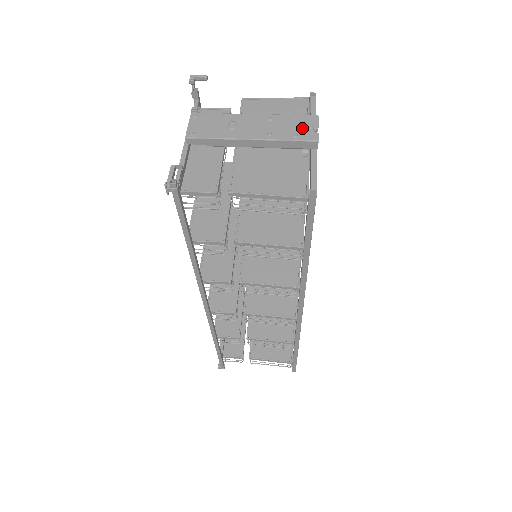
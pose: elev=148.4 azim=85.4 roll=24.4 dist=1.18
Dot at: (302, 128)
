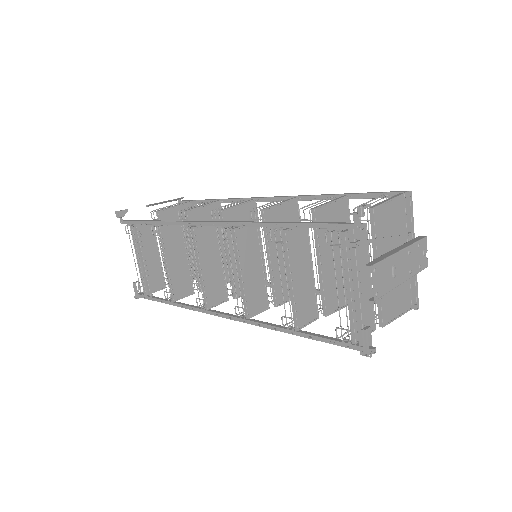
Dot at: (422, 256)
